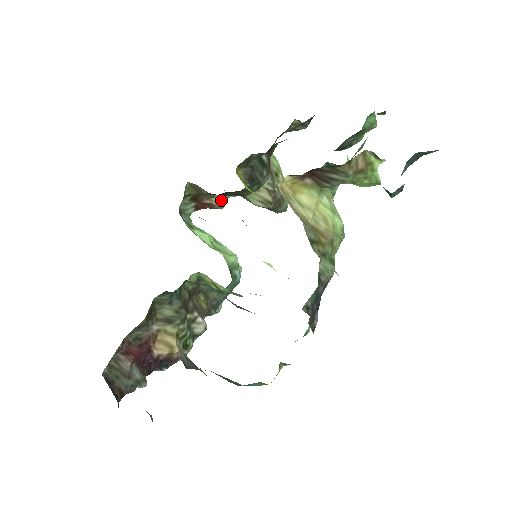
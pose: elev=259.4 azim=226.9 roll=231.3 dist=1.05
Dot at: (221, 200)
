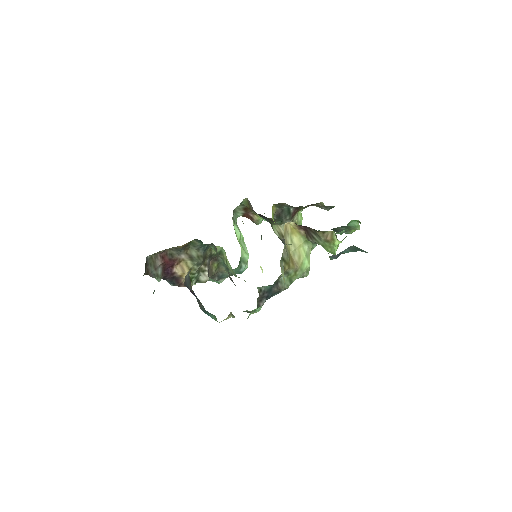
Dot at: (259, 219)
